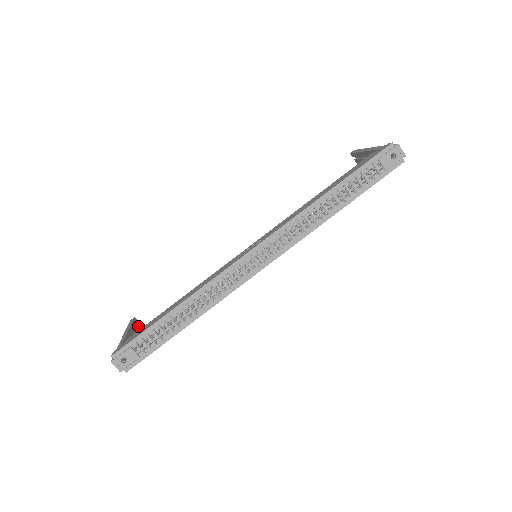
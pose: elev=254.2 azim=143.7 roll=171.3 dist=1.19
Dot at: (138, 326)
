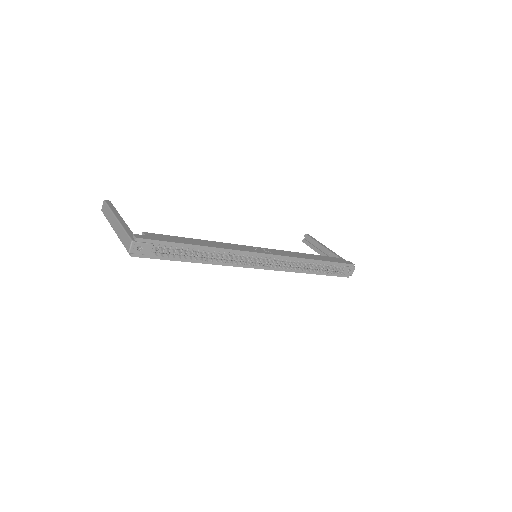
Dot at: occluded
